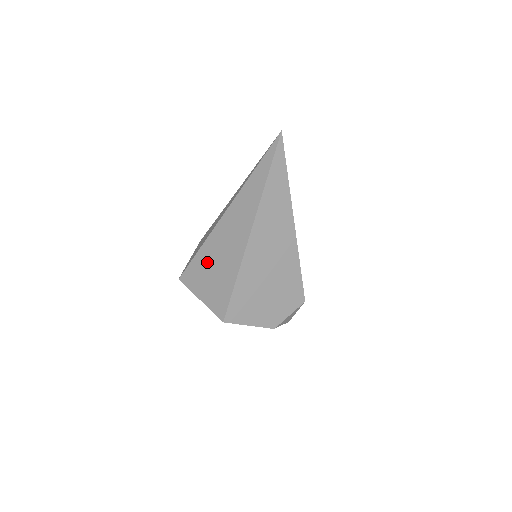
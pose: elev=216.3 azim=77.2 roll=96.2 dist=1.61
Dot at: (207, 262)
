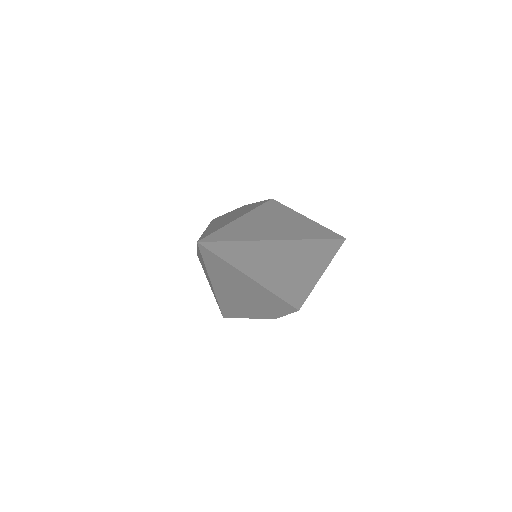
Dot at: occluded
